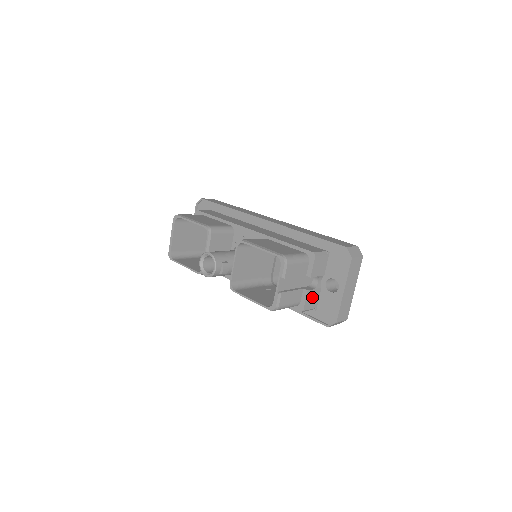
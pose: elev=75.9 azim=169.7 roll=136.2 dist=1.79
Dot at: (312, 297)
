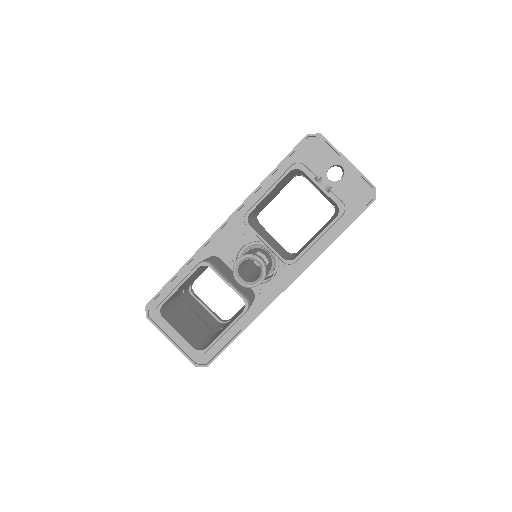
Dot at: occluded
